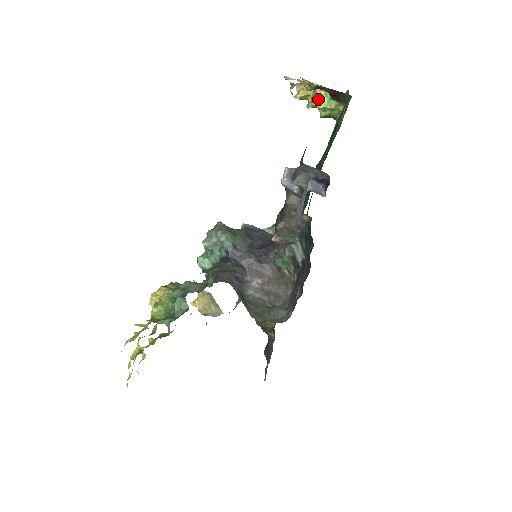
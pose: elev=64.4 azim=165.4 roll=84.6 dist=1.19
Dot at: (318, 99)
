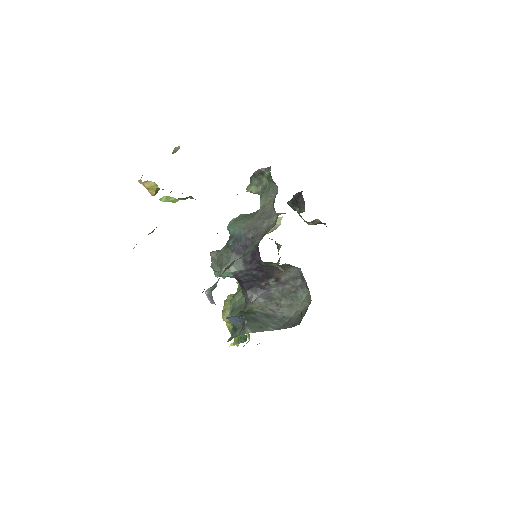
Dot at: occluded
